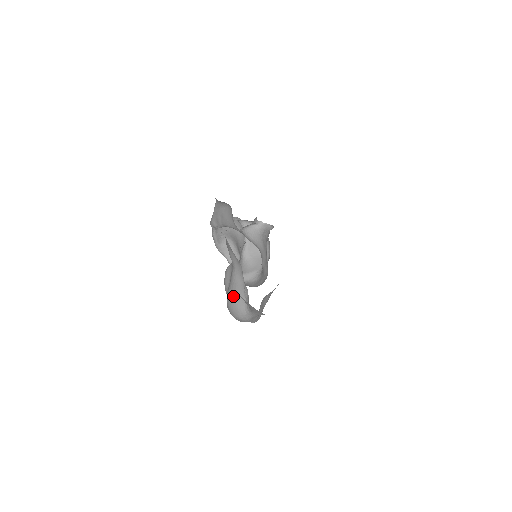
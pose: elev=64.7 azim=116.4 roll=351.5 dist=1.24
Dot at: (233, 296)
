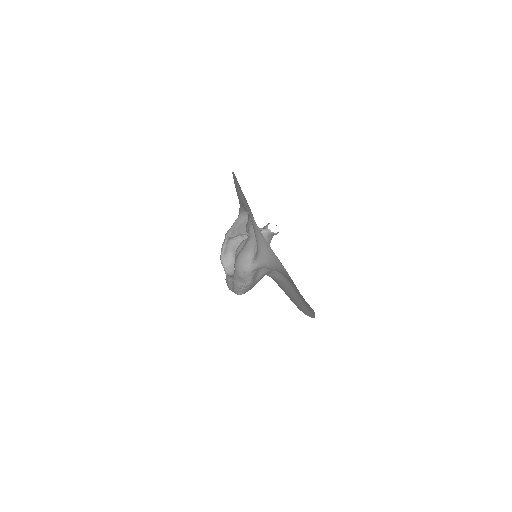
Dot at: (245, 252)
